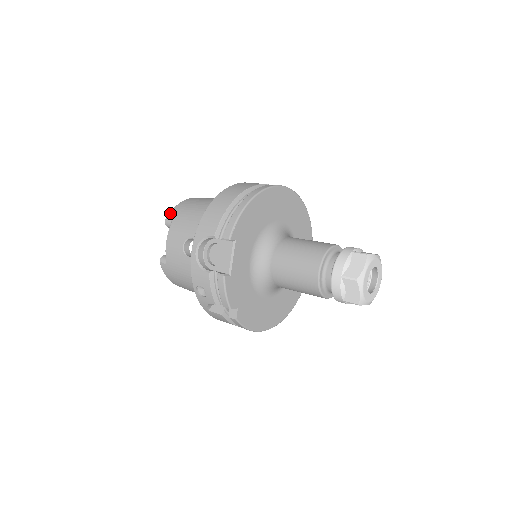
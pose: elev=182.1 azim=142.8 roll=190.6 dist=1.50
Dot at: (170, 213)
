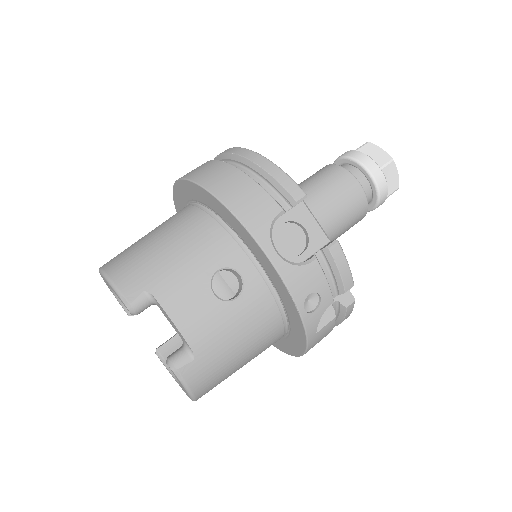
Dot at: (123, 290)
